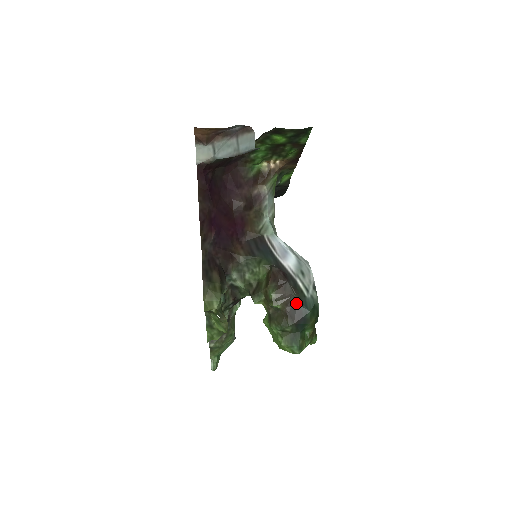
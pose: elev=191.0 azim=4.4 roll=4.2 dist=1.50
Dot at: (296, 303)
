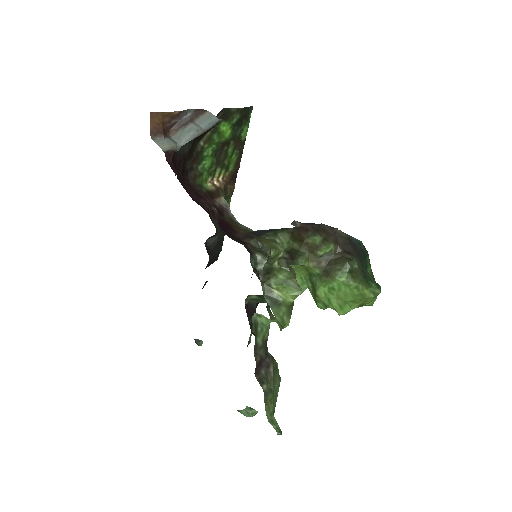
Dot at: (344, 237)
